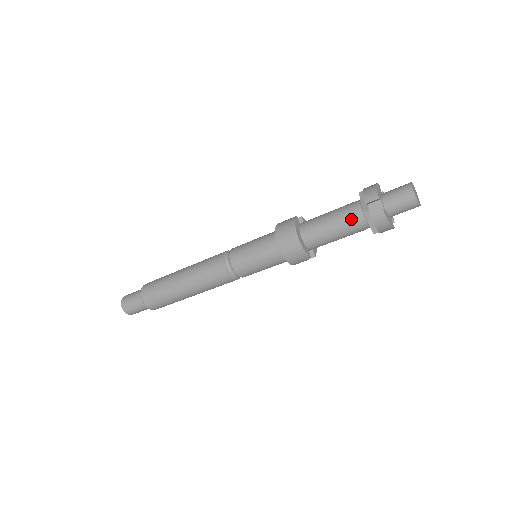
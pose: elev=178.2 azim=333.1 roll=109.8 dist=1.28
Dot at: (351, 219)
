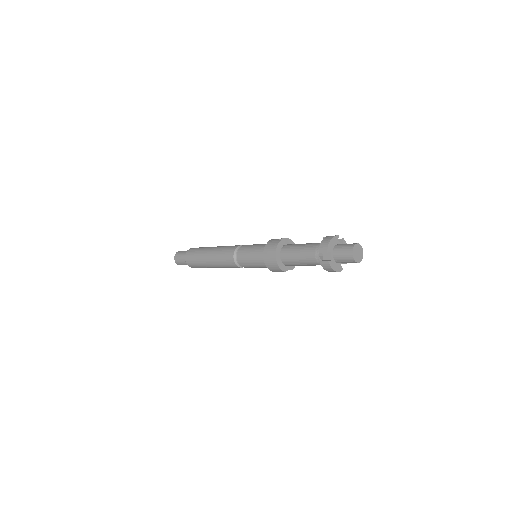
Dot at: (311, 258)
